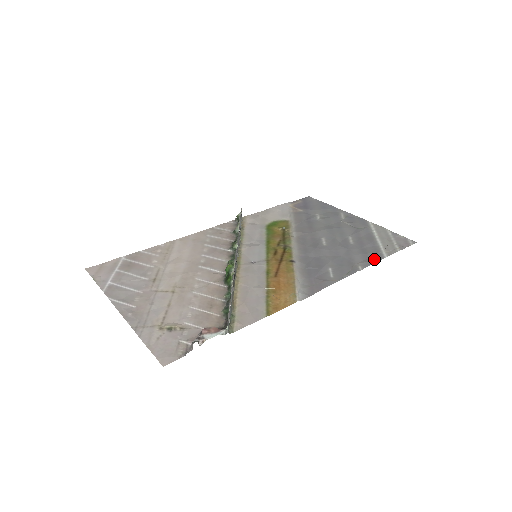
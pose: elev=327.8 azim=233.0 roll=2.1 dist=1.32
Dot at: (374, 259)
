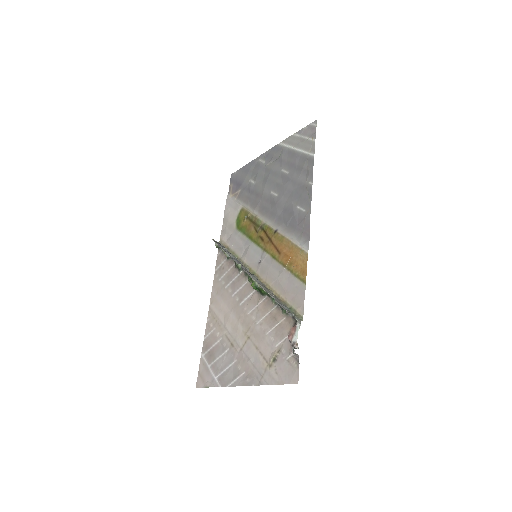
Dot at: (310, 166)
